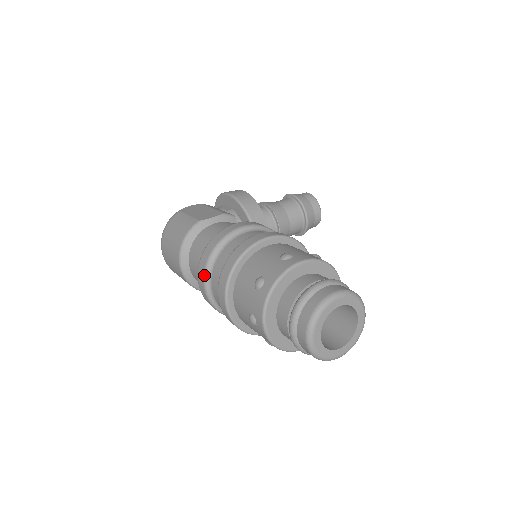
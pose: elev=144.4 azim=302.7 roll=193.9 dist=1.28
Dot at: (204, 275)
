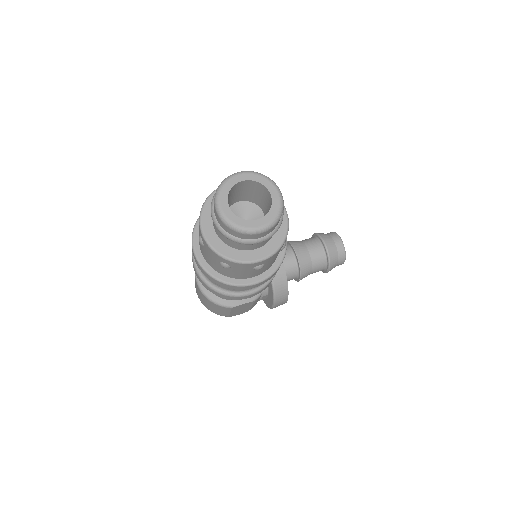
Dot at: (192, 253)
